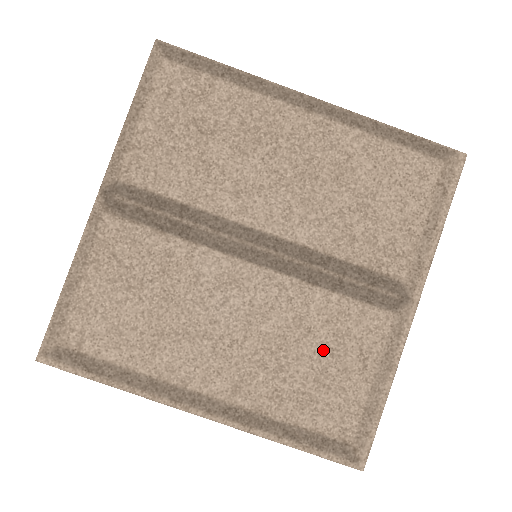
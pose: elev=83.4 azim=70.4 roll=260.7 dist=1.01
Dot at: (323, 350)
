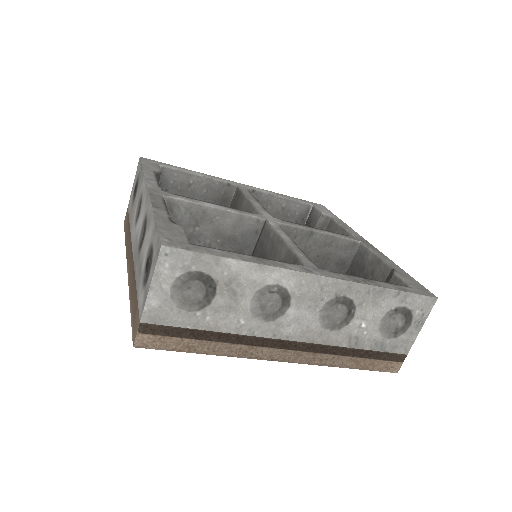
Dot at: occluded
